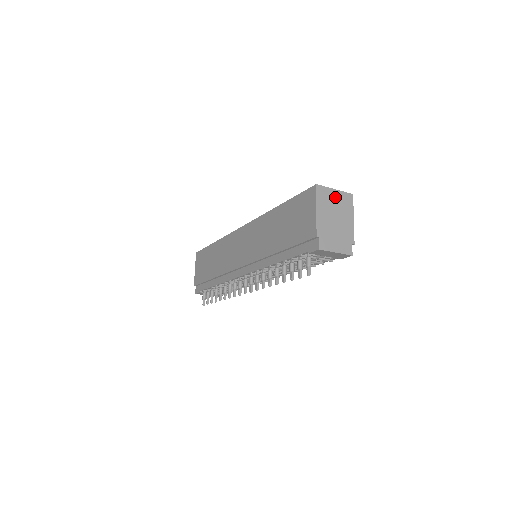
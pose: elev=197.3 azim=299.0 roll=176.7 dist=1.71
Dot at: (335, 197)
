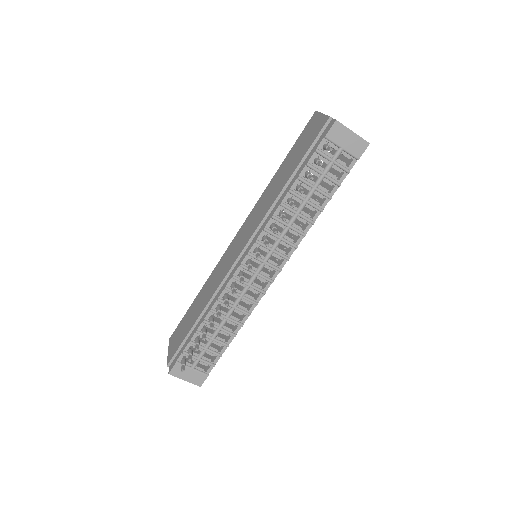
Dot at: occluded
